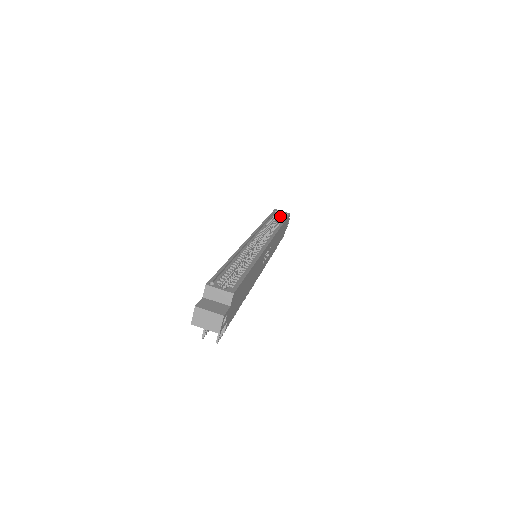
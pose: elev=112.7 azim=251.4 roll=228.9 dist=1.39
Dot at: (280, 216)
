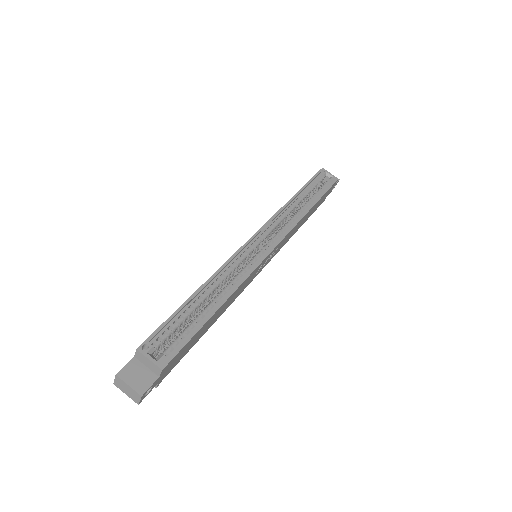
Dot at: (325, 179)
